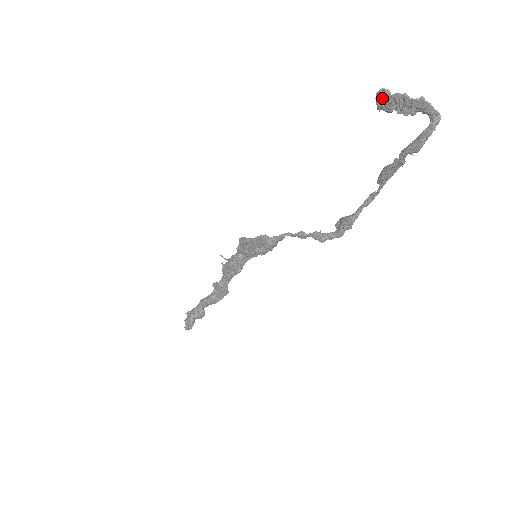
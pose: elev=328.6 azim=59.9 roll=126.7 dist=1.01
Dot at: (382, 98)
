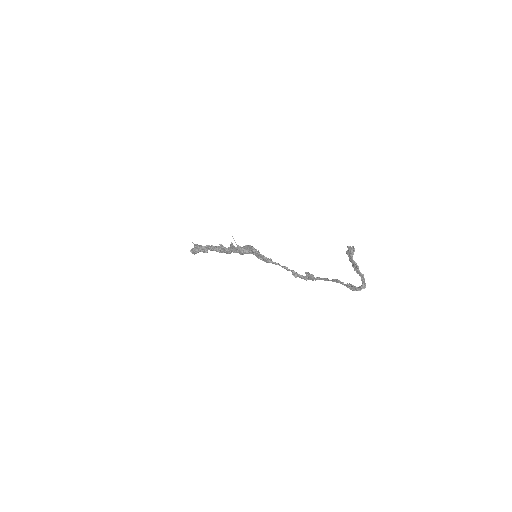
Dot at: (349, 252)
